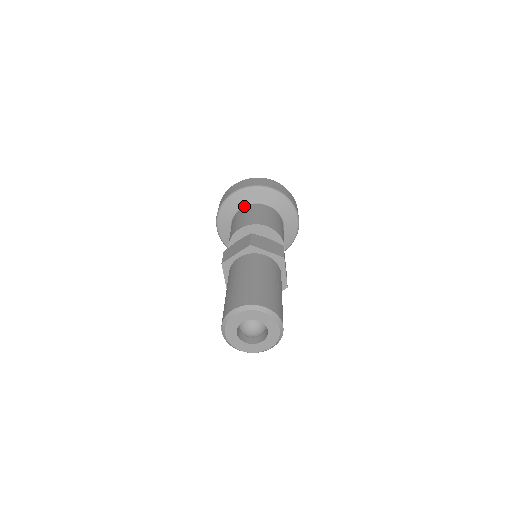
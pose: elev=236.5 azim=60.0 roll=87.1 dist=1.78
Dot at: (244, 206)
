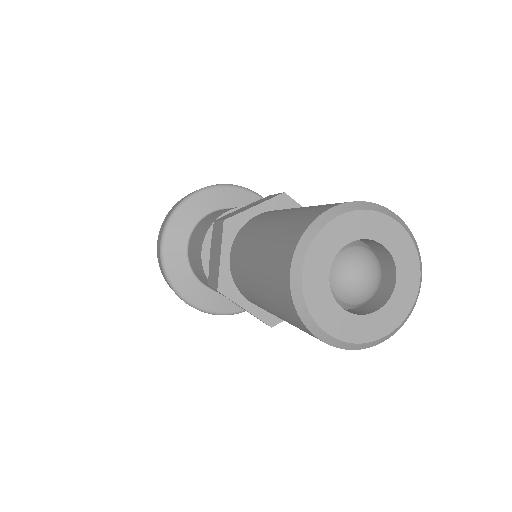
Dot at: (188, 241)
